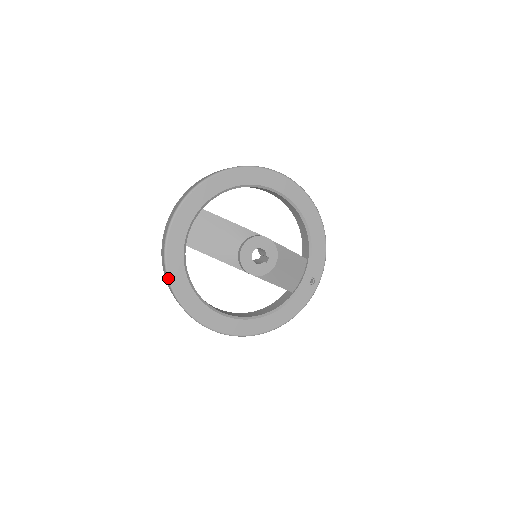
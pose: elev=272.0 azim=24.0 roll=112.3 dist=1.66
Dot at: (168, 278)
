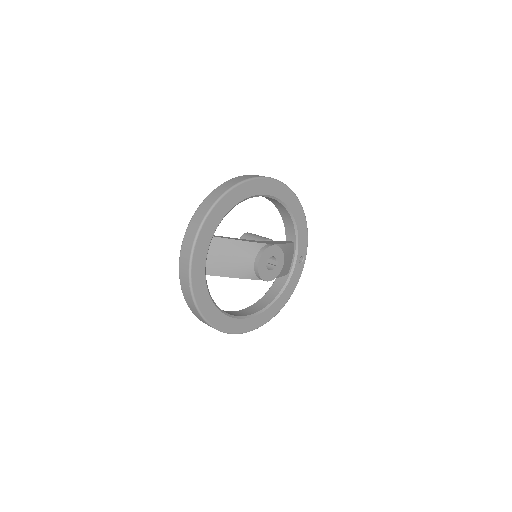
Dot at: (198, 310)
